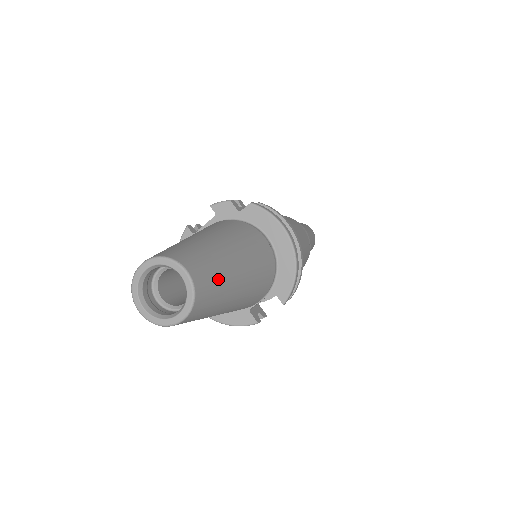
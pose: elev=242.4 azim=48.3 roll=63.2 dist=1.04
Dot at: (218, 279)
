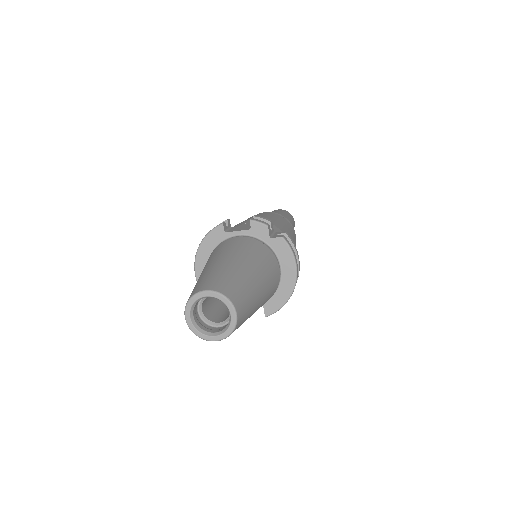
Dot at: (248, 315)
